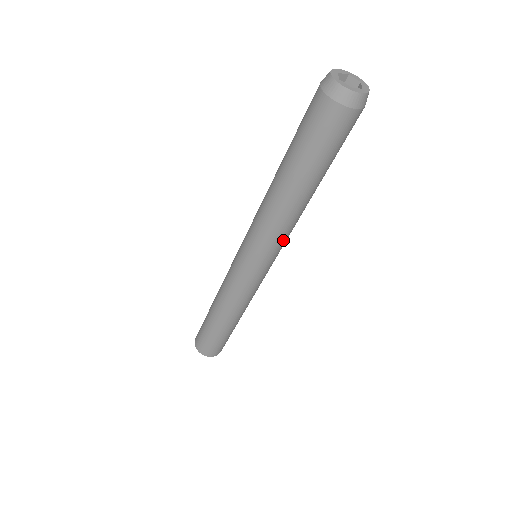
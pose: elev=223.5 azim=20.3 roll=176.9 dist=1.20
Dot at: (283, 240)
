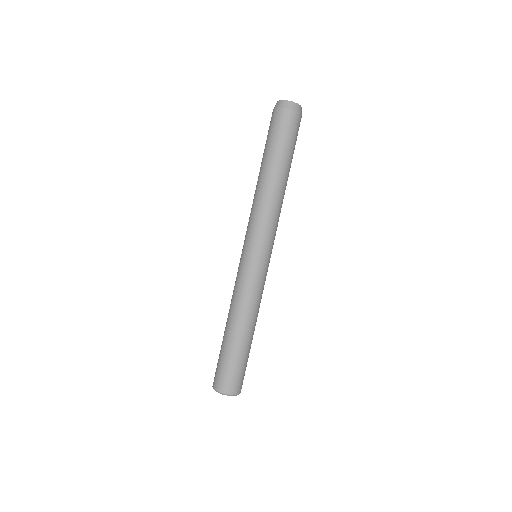
Dot at: (263, 222)
